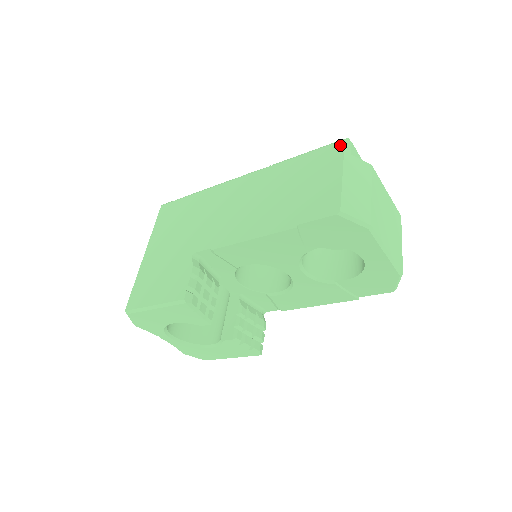
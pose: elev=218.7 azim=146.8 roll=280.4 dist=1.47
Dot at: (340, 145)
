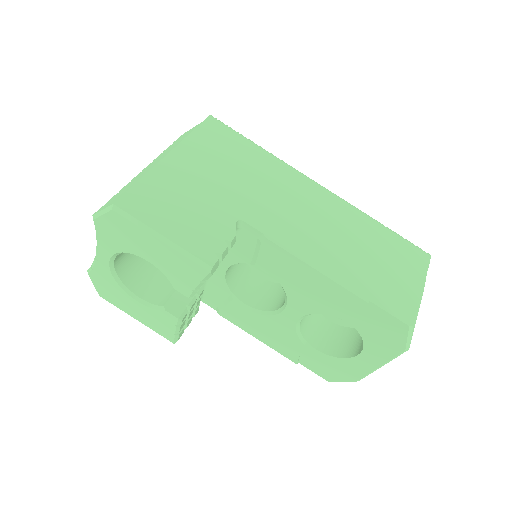
Dot at: (426, 257)
